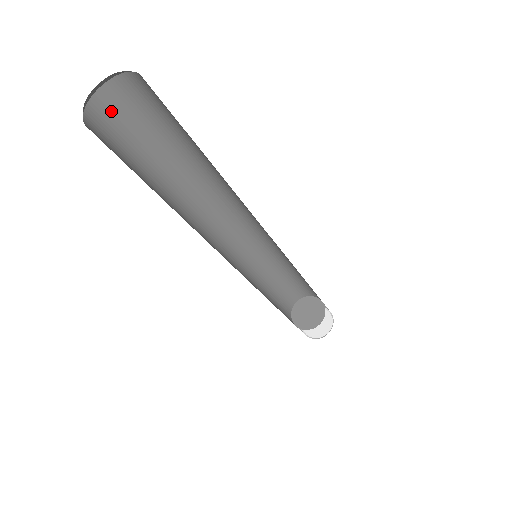
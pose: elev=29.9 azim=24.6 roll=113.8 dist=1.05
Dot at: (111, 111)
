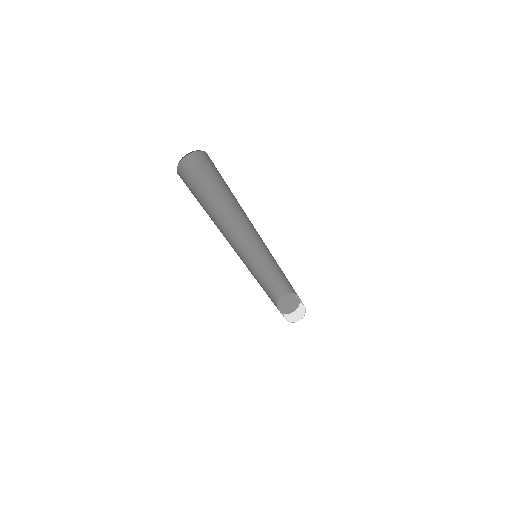
Dot at: (197, 162)
